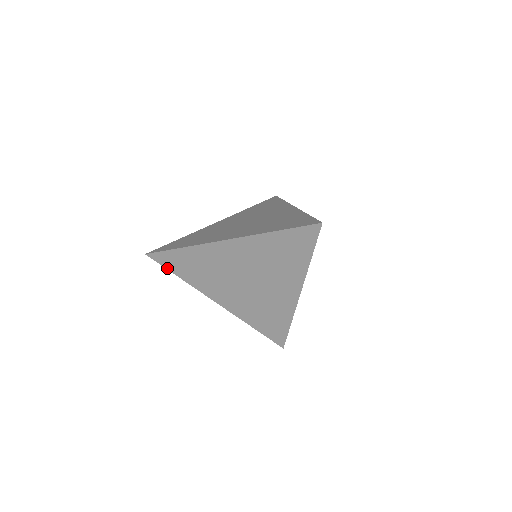
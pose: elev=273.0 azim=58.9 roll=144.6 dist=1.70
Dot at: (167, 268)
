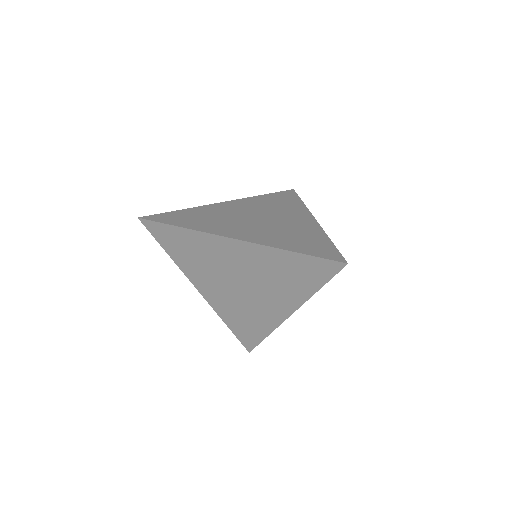
Dot at: (157, 239)
